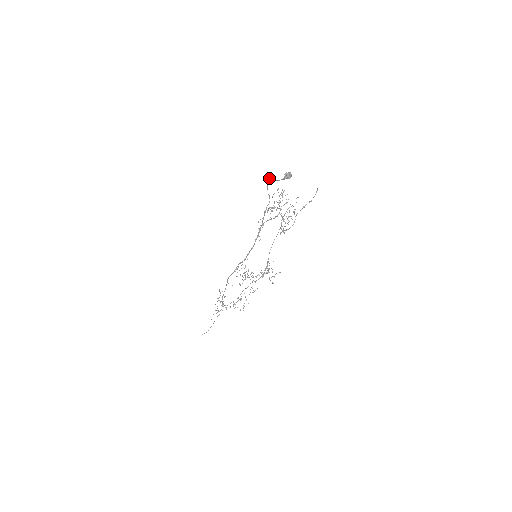
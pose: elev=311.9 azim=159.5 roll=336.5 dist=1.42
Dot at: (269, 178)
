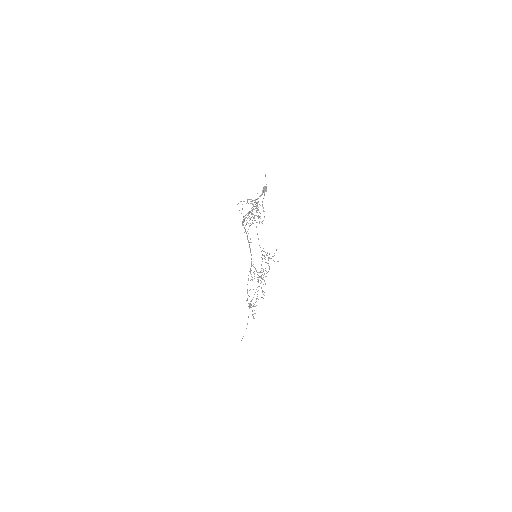
Dot at: occluded
